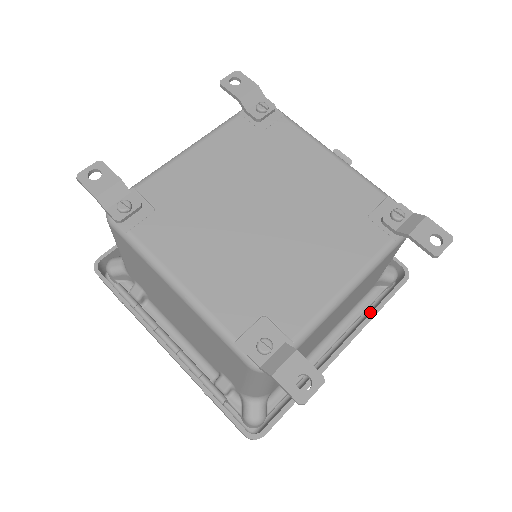
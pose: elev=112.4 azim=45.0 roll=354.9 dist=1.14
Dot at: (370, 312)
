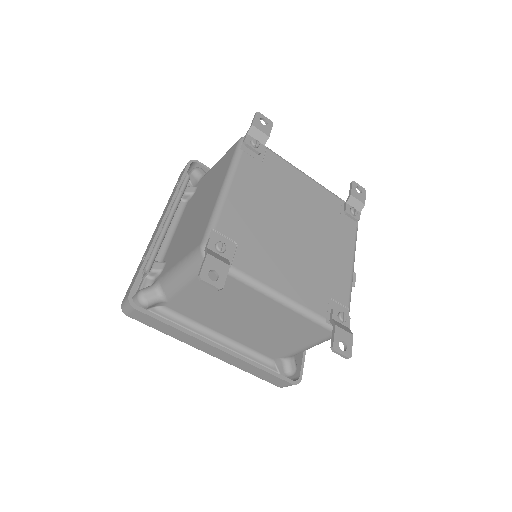
Dot at: occluded
